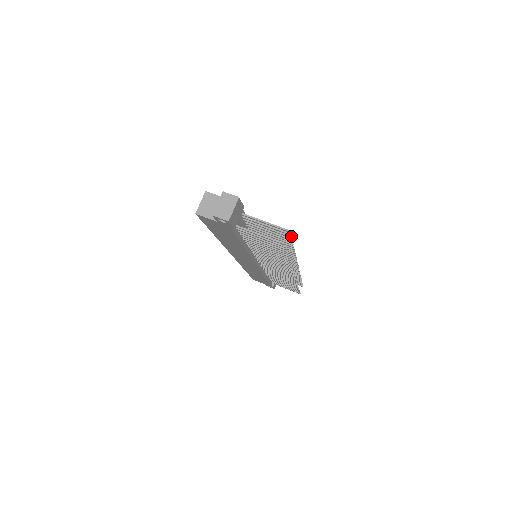
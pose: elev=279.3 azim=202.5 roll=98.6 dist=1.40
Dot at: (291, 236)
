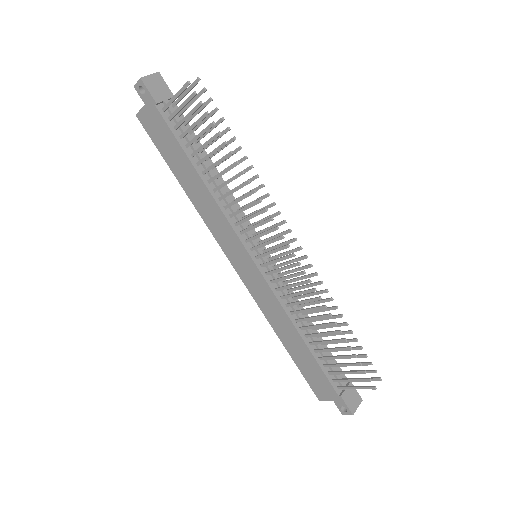
Dot at: occluded
